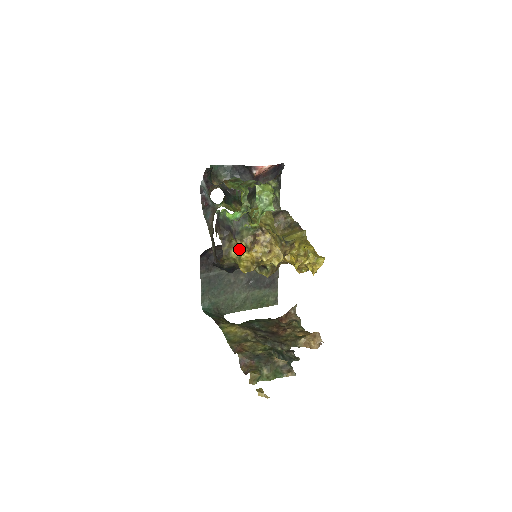
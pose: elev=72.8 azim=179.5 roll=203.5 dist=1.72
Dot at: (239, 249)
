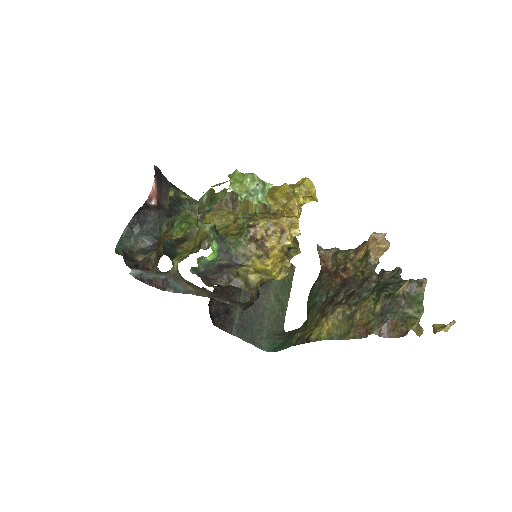
Dot at: (258, 267)
